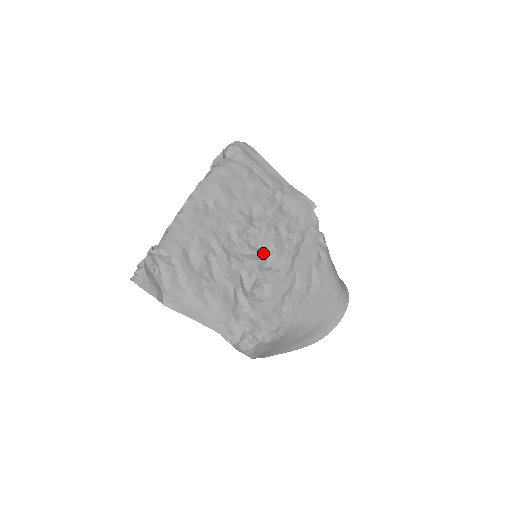
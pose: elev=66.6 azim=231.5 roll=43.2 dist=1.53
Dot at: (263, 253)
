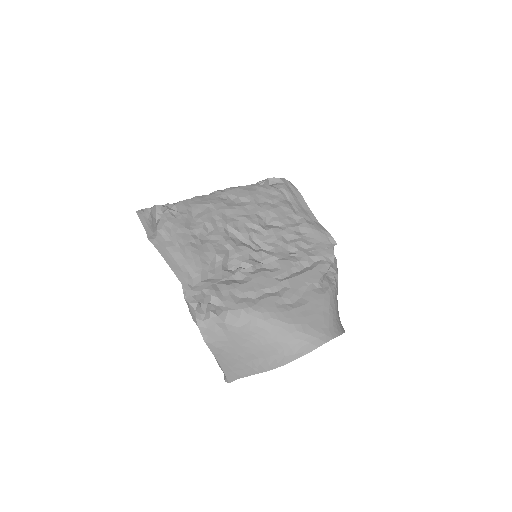
Dot at: (261, 250)
